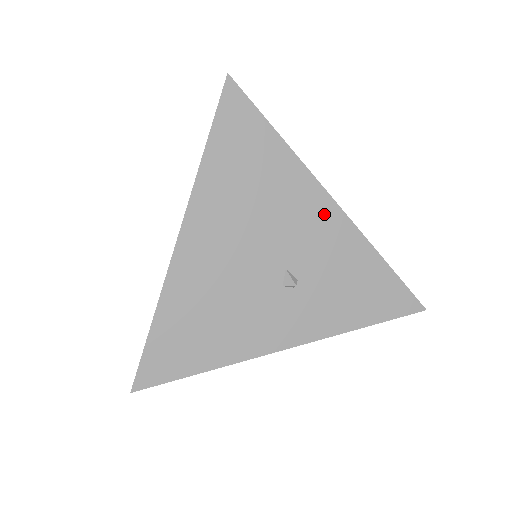
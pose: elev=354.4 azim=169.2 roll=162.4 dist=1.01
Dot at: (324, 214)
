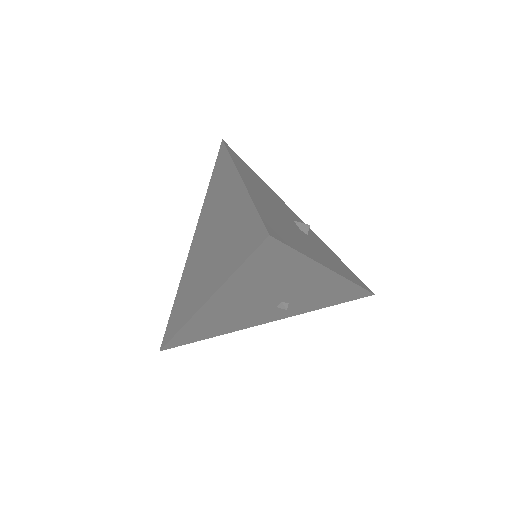
Dot at: (324, 279)
